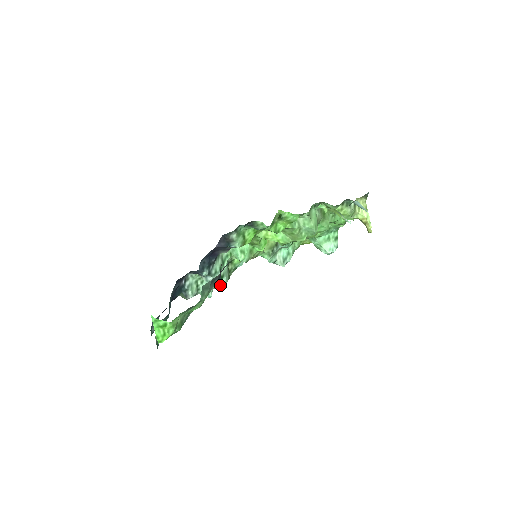
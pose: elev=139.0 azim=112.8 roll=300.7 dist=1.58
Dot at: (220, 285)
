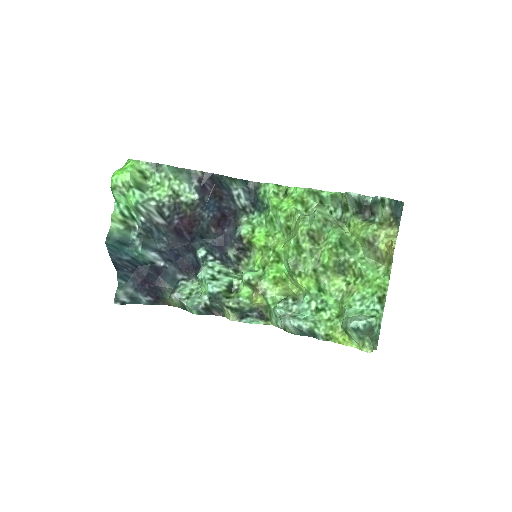
Dot at: (208, 282)
